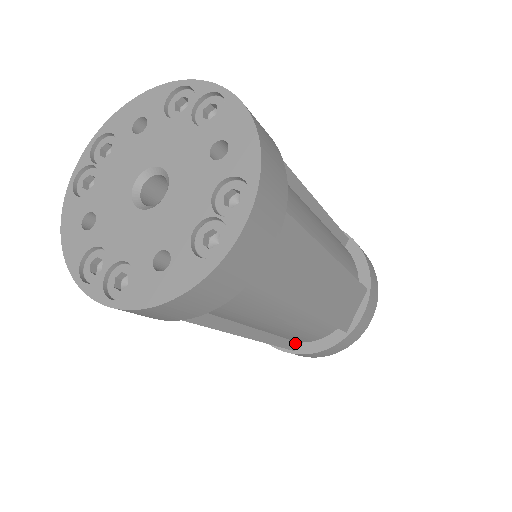
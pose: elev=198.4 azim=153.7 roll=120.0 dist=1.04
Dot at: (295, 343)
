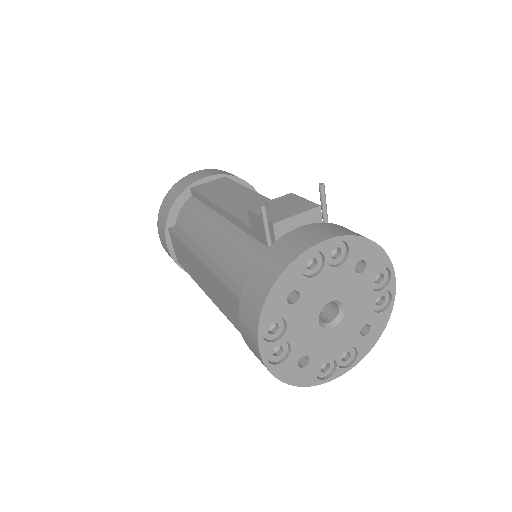
Dot at: occluded
